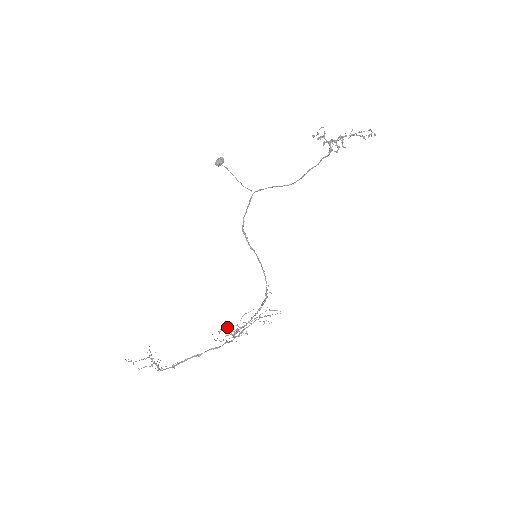
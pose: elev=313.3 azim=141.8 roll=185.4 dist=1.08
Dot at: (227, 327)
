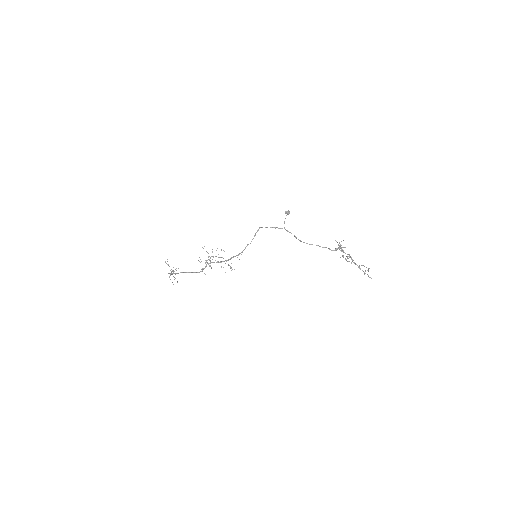
Dot at: occluded
